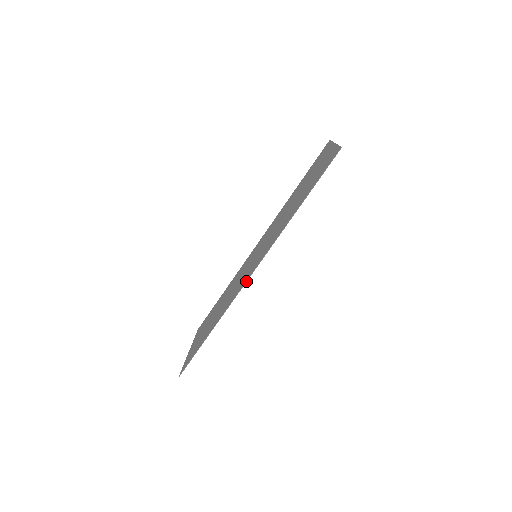
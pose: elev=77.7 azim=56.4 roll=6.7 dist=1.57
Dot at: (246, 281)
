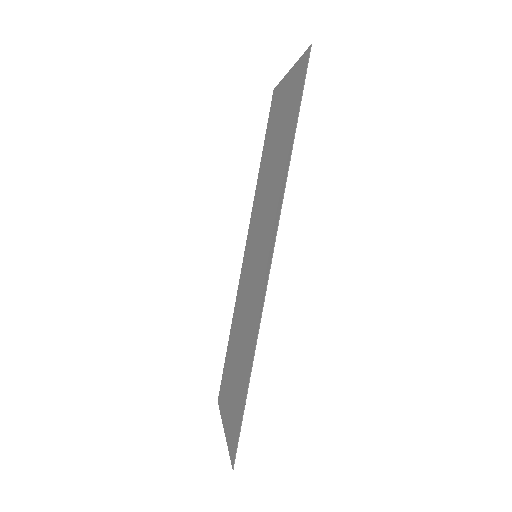
Dot at: (267, 280)
